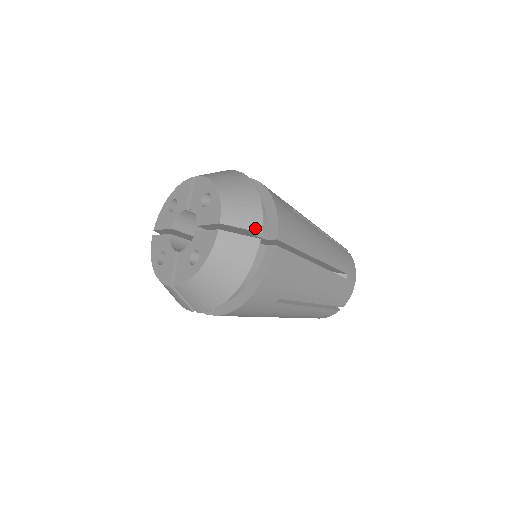
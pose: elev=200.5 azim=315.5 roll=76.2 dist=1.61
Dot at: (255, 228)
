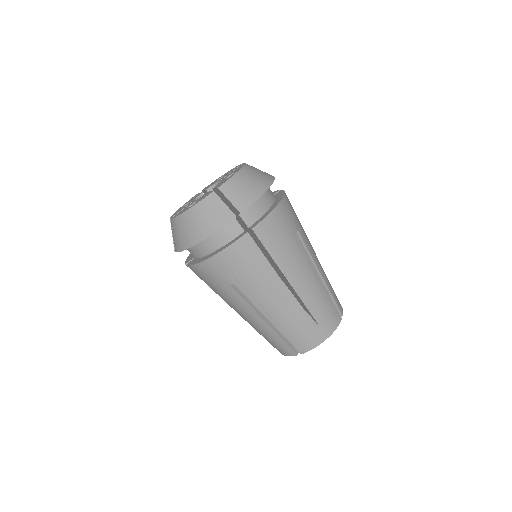
Dot at: occluded
